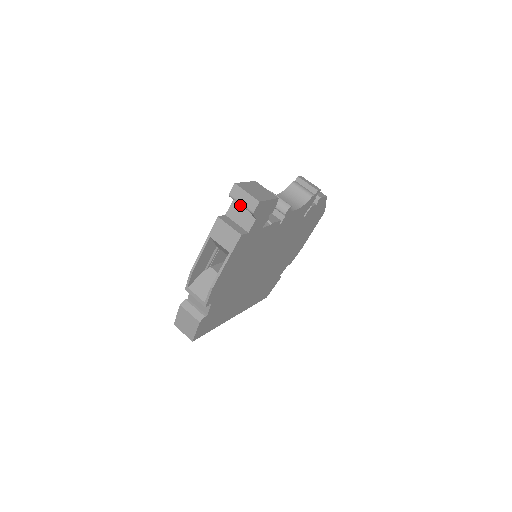
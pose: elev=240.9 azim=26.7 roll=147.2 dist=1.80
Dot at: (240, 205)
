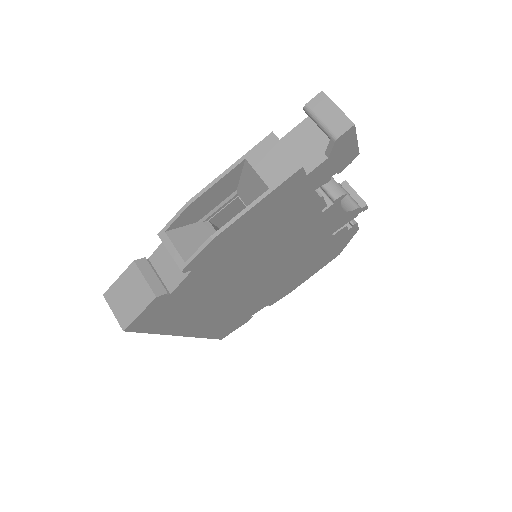
Dot at: (309, 132)
